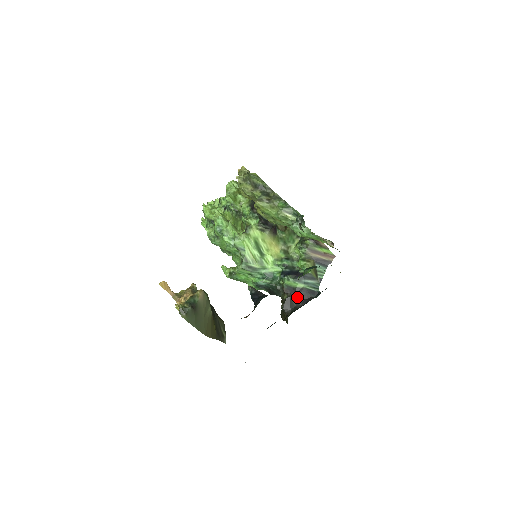
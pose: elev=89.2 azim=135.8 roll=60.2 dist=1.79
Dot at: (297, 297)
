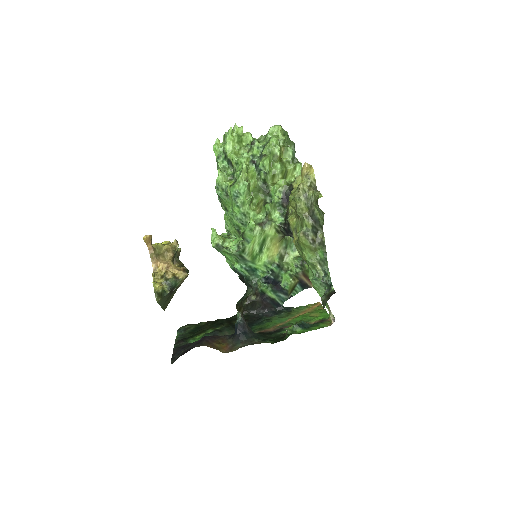
Dot at: (263, 303)
